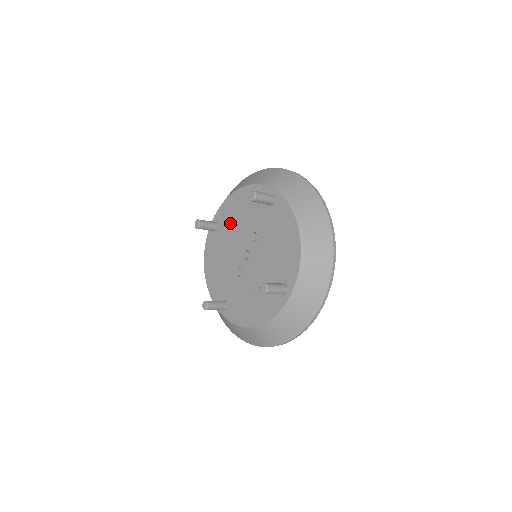
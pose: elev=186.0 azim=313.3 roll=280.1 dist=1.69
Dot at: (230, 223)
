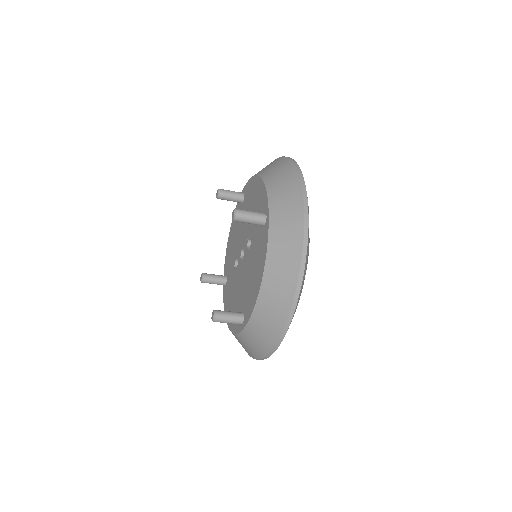
Dot at: (247, 207)
